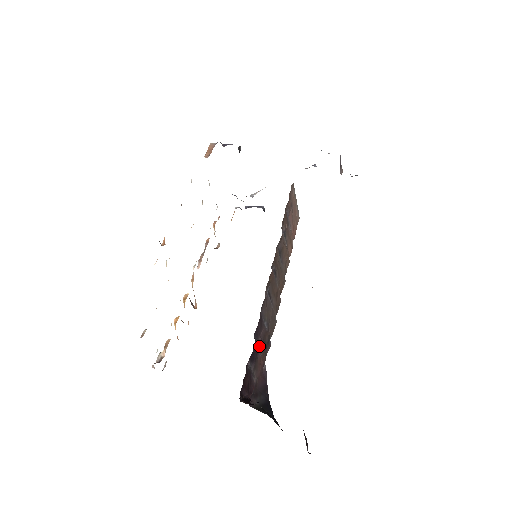
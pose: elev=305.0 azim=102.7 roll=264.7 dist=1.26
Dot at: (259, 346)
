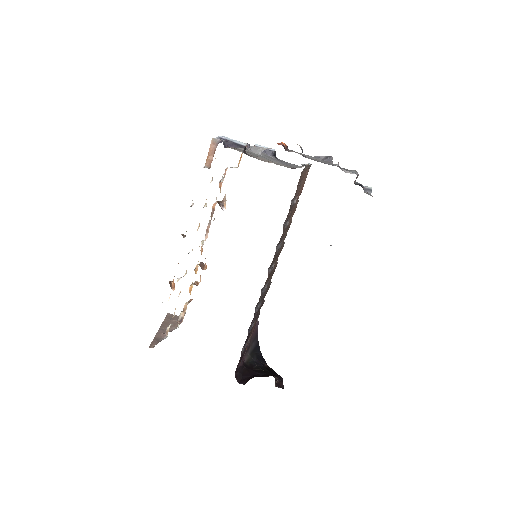
Dot at: (253, 323)
